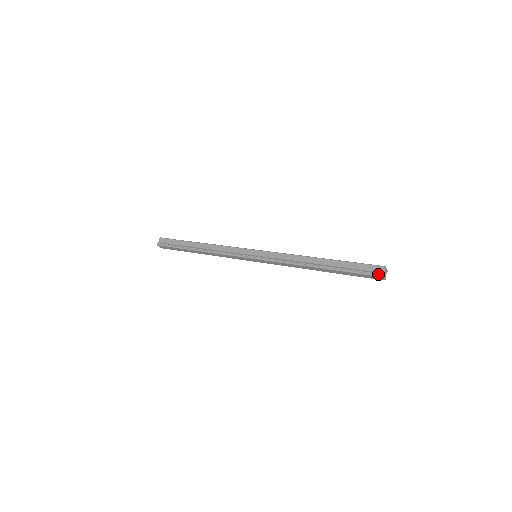
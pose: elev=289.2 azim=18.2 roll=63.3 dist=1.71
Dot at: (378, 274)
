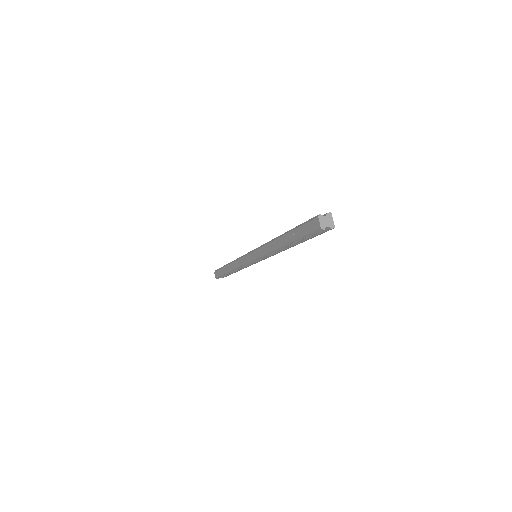
Dot at: occluded
